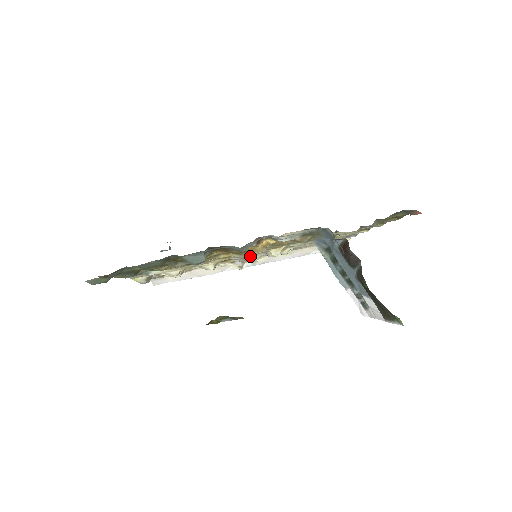
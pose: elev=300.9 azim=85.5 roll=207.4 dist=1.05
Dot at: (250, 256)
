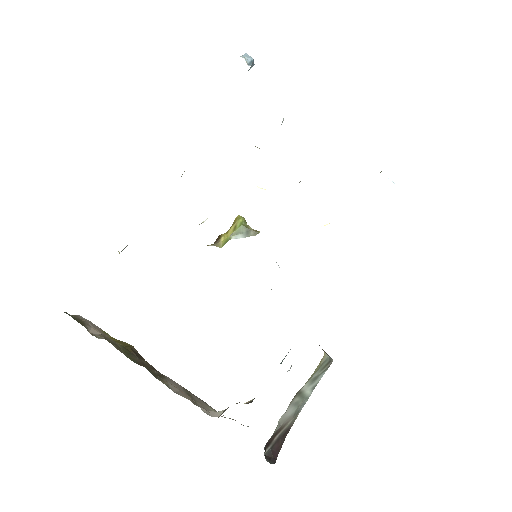
Dot at: occluded
